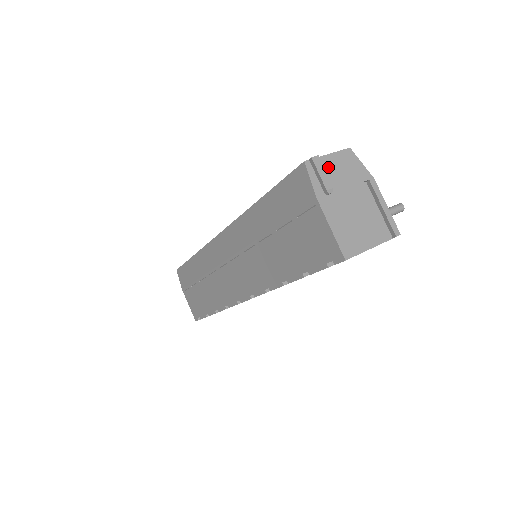
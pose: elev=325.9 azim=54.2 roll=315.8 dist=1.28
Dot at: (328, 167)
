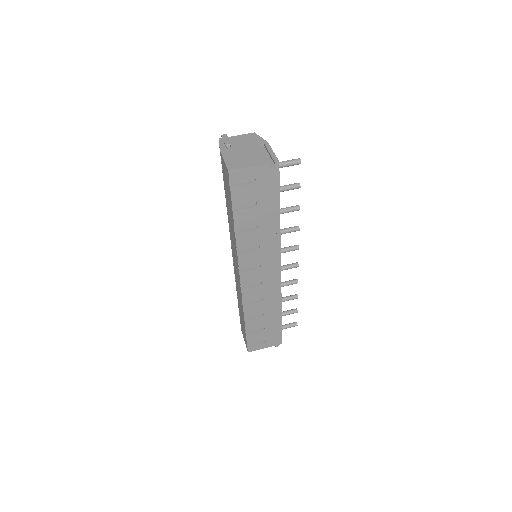
Dot at: (234, 140)
